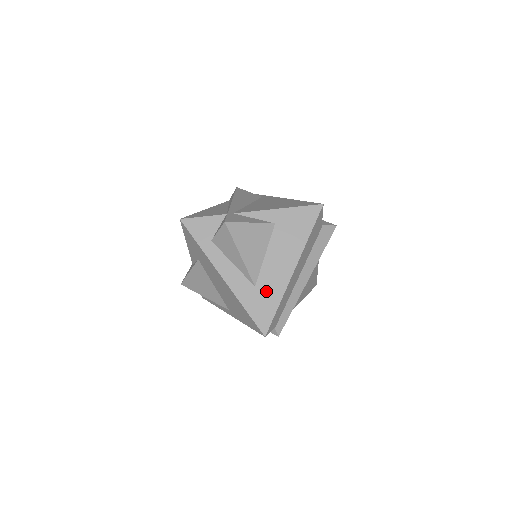
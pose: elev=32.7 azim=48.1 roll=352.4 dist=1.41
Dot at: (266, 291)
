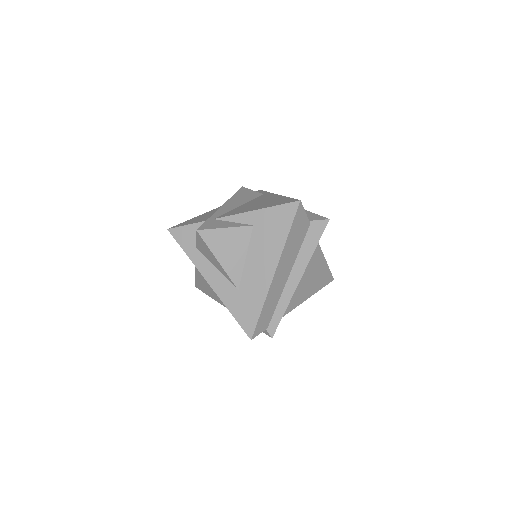
Dot at: (249, 294)
